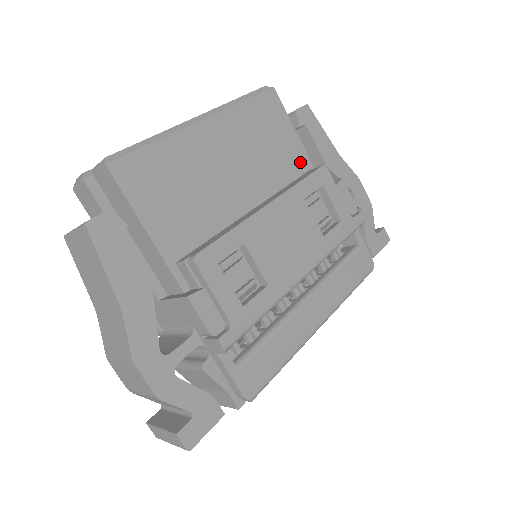
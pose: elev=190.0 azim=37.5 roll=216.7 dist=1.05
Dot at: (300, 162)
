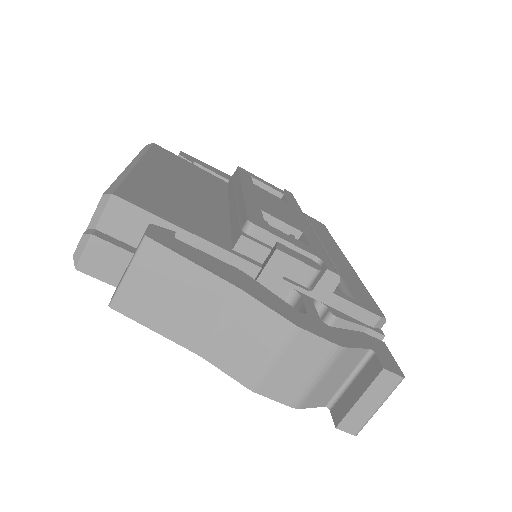
Dot at: (217, 181)
